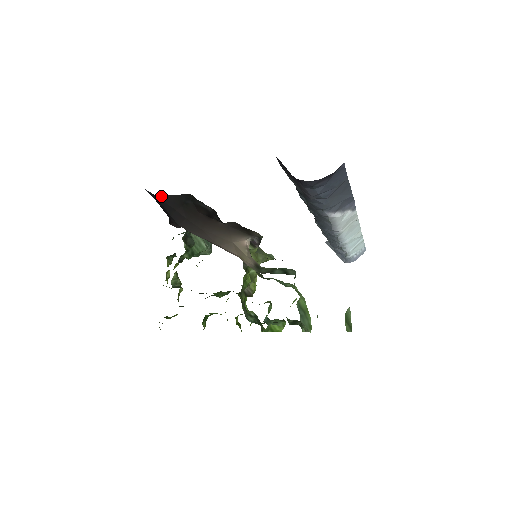
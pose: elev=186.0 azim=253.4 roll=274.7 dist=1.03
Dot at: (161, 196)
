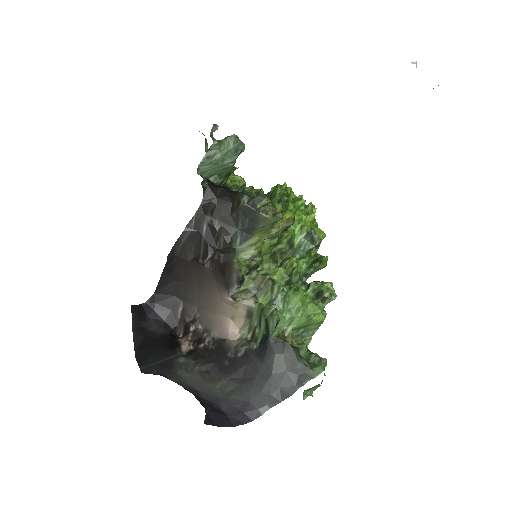
Dot at: (157, 288)
